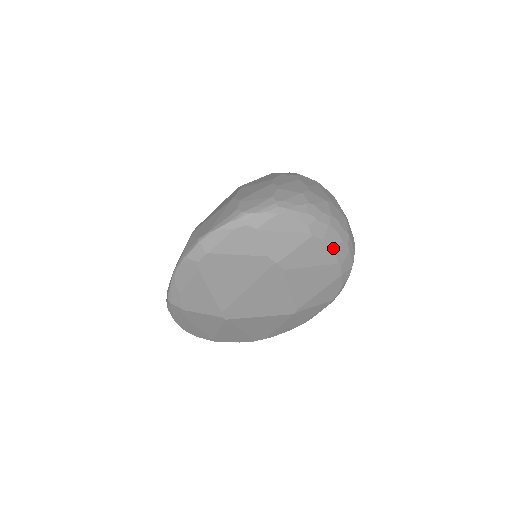
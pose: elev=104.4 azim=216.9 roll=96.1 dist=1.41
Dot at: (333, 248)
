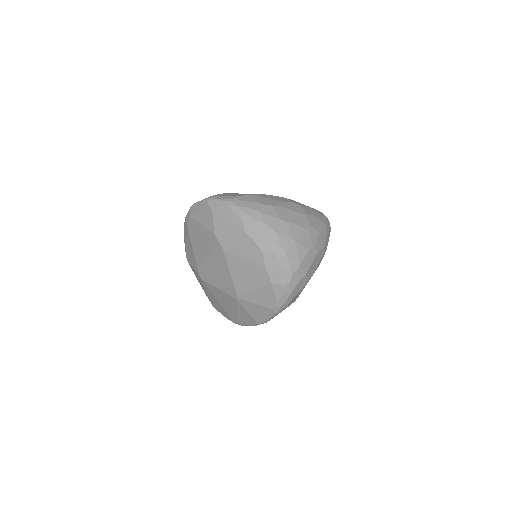
Dot at: (262, 252)
